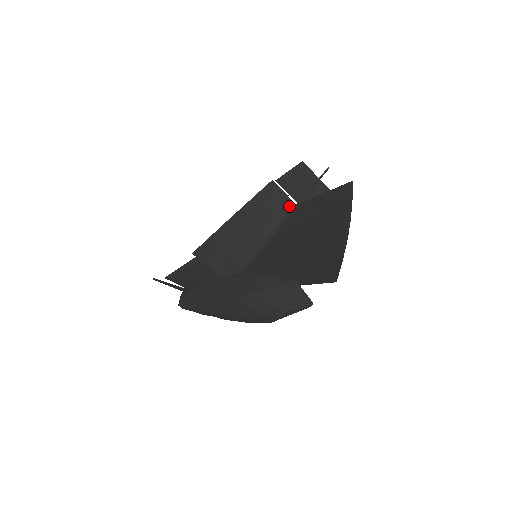
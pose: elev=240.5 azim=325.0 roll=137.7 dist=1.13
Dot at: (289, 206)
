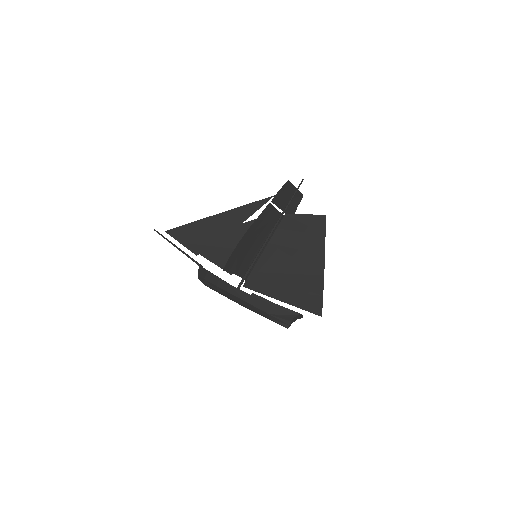
Dot at: (277, 215)
